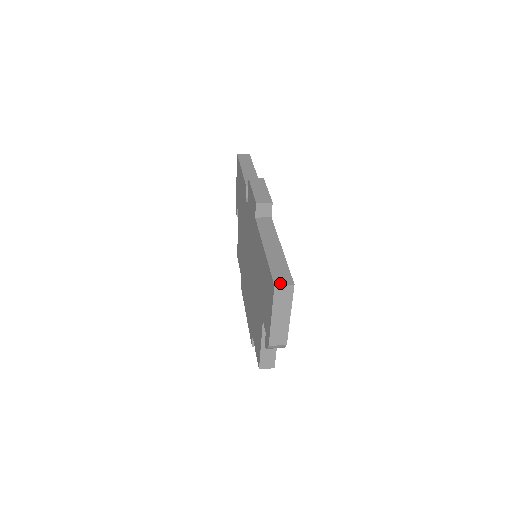
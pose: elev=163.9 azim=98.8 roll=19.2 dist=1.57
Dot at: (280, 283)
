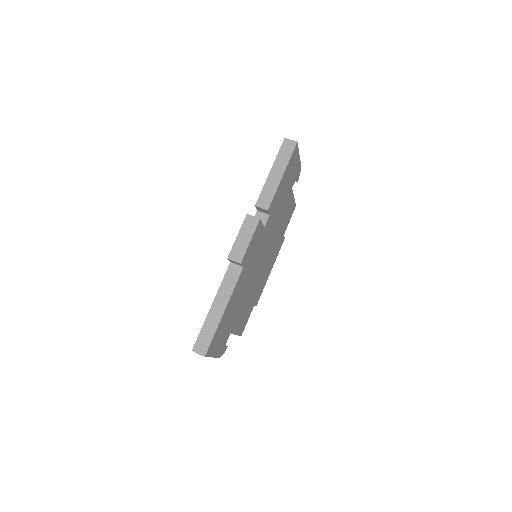
Dot at: (196, 351)
